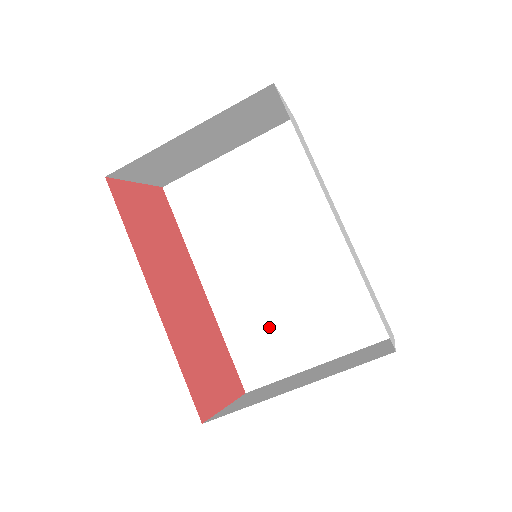
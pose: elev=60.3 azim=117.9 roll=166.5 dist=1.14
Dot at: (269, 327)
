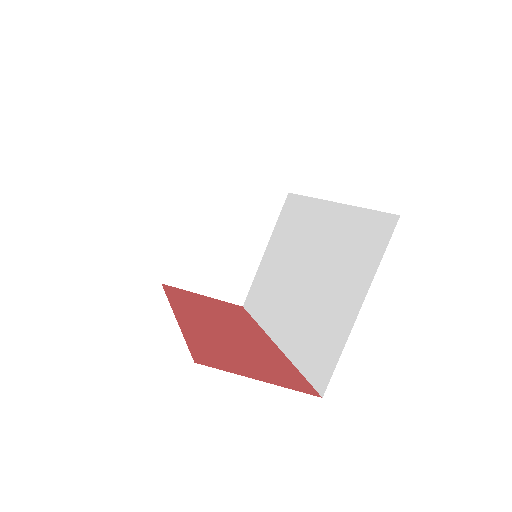
Dot at: (318, 320)
